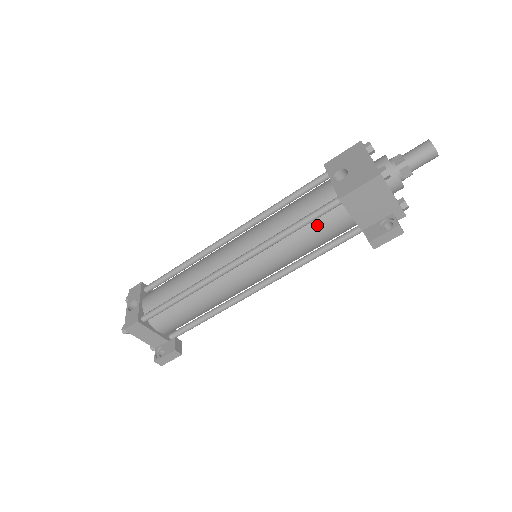
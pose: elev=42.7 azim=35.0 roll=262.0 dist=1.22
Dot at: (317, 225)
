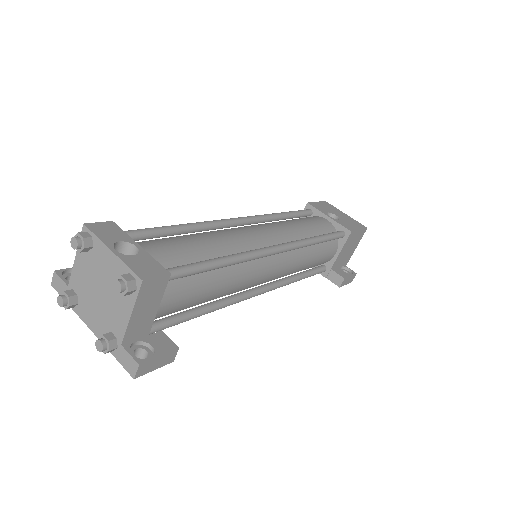
Dot at: (324, 247)
